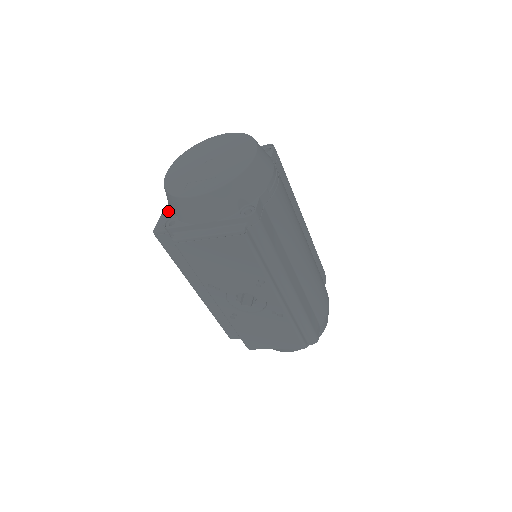
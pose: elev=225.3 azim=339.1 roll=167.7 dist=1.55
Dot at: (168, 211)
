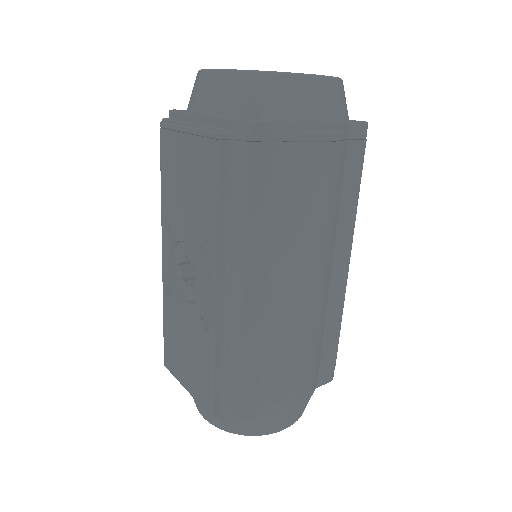
Dot at: occluded
